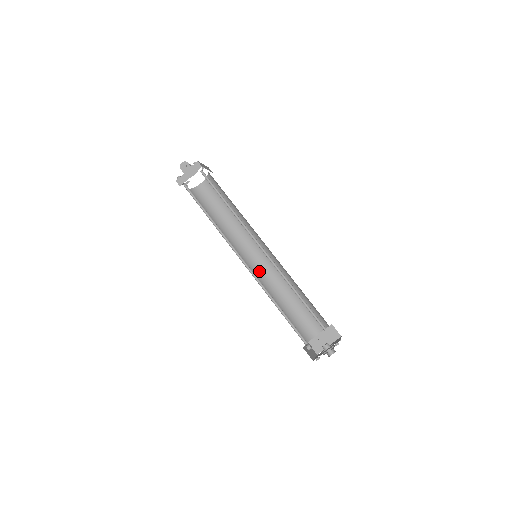
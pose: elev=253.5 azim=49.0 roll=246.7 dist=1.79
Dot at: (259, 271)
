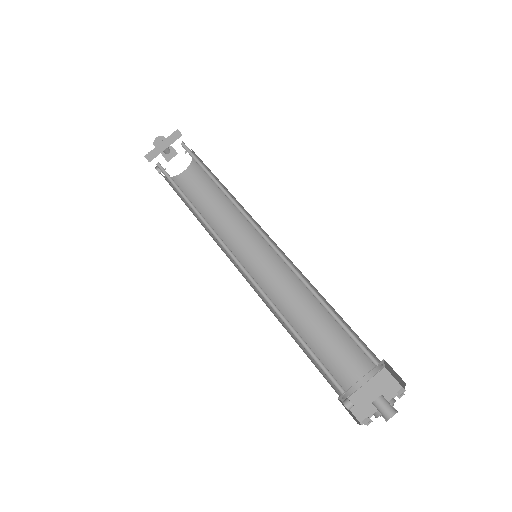
Dot at: (260, 284)
